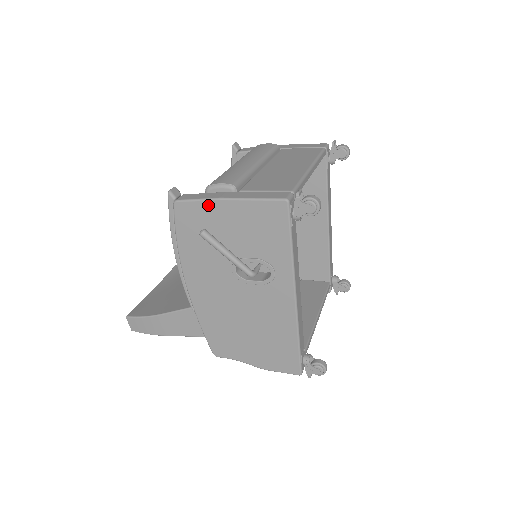
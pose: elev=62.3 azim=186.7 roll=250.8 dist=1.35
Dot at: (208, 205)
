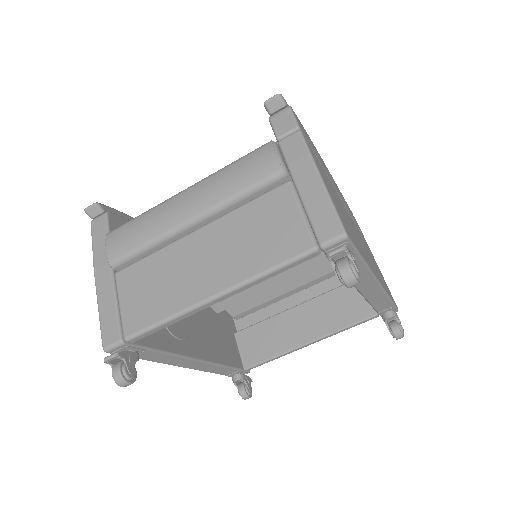
Dot at: occluded
